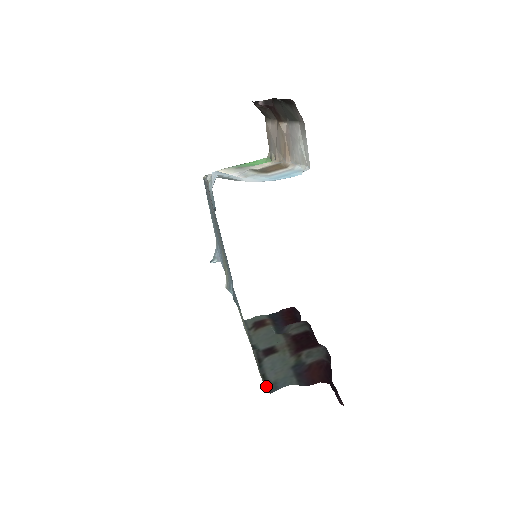
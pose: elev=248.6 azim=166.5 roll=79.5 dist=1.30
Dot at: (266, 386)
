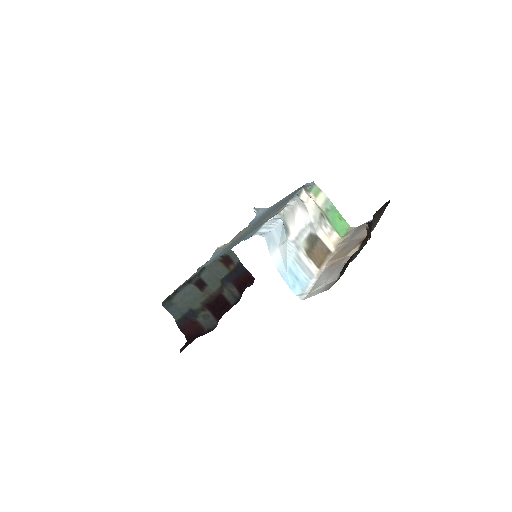
Dot at: (167, 299)
